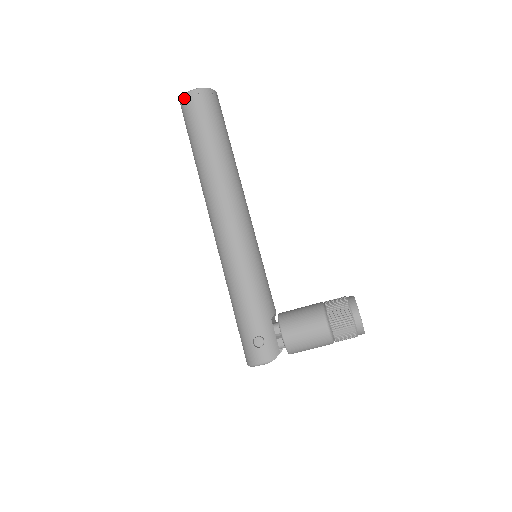
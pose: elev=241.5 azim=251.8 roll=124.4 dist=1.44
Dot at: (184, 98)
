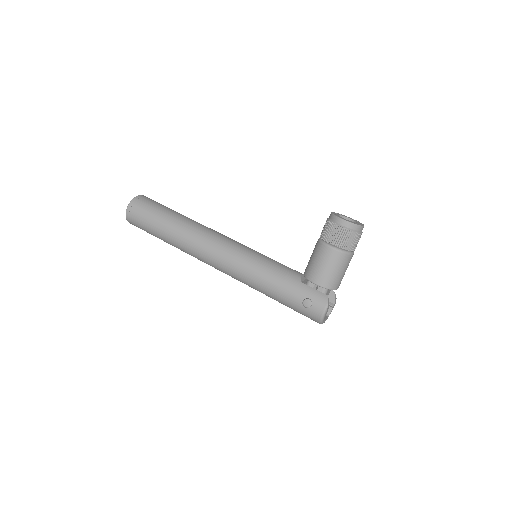
Dot at: (128, 219)
